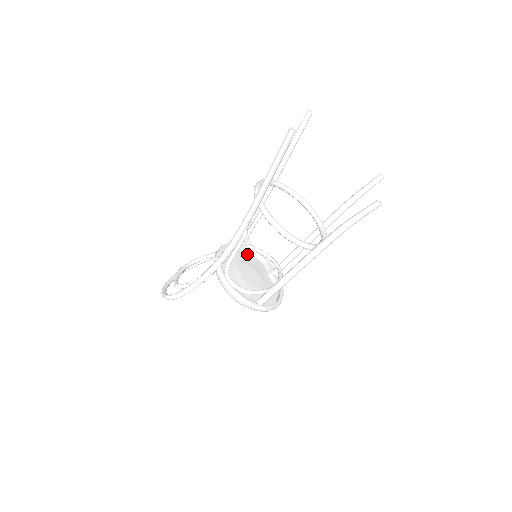
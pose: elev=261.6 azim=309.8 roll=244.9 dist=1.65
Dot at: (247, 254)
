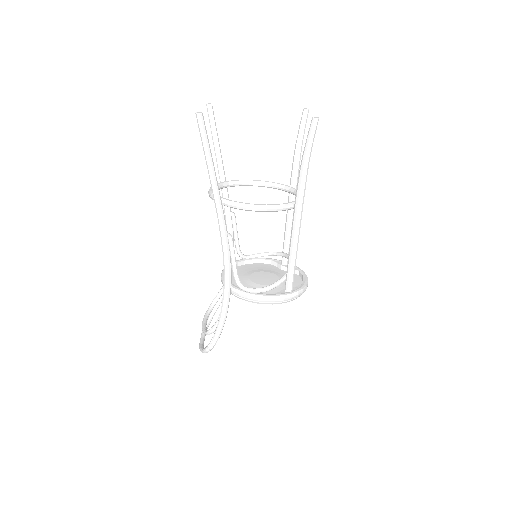
Dot at: (250, 265)
